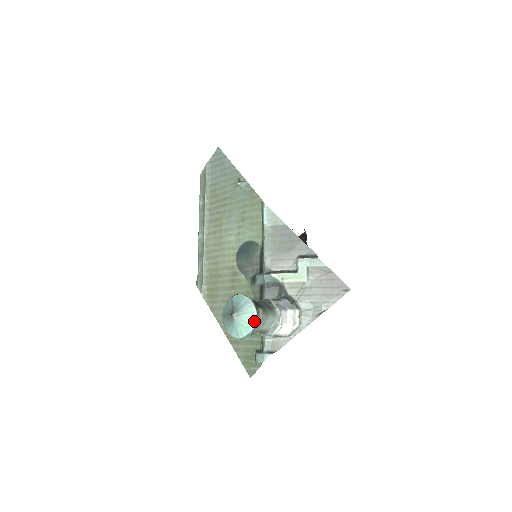
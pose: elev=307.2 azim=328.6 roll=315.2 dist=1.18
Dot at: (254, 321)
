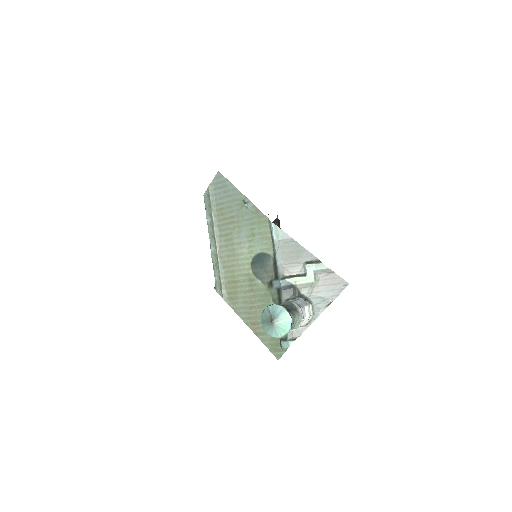
Dot at: (290, 324)
